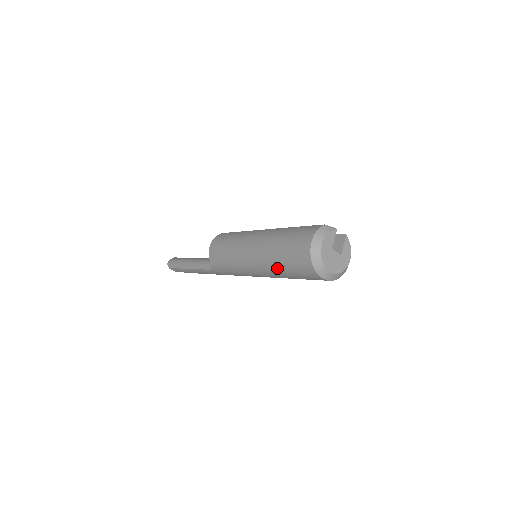
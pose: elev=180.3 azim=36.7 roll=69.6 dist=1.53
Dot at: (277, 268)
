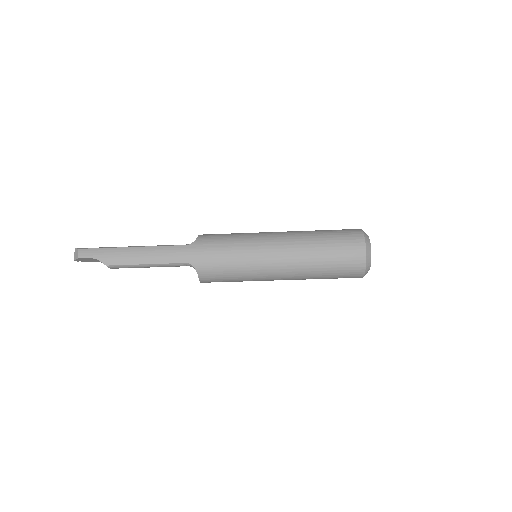
Dot at: (314, 236)
